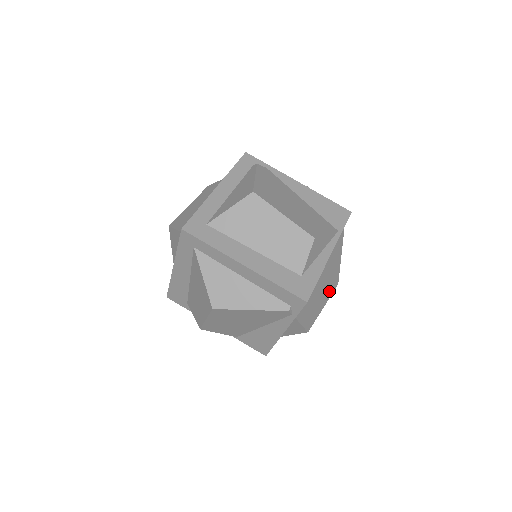
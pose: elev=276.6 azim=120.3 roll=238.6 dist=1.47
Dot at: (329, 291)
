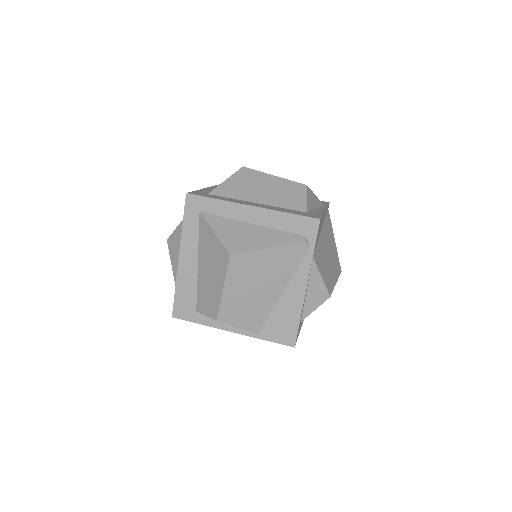
Dot at: (335, 269)
